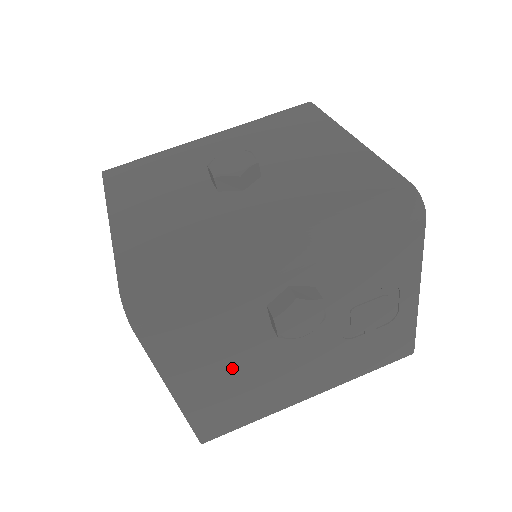
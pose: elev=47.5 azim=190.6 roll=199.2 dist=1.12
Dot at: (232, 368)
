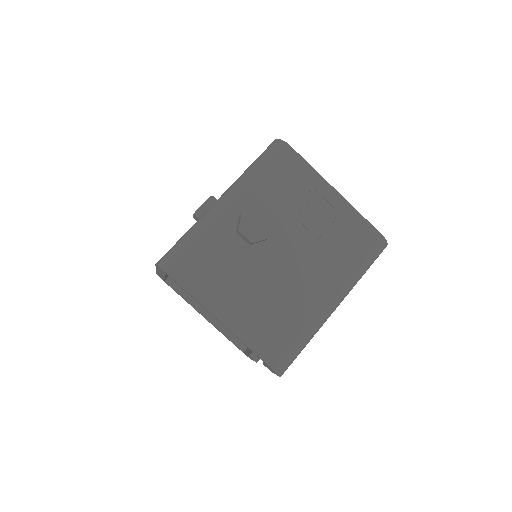
Dot at: (248, 288)
